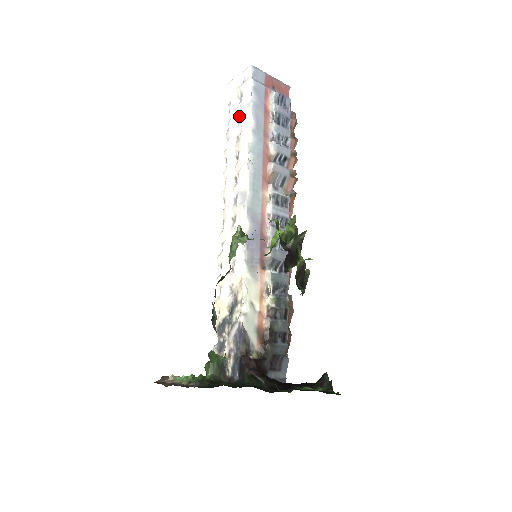
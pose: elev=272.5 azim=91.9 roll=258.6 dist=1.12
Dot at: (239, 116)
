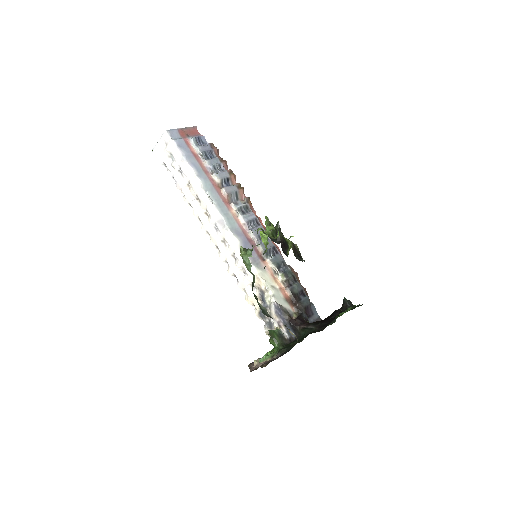
Dot at: (179, 170)
